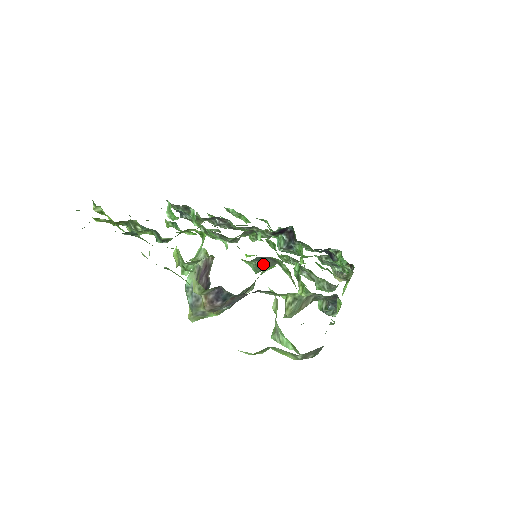
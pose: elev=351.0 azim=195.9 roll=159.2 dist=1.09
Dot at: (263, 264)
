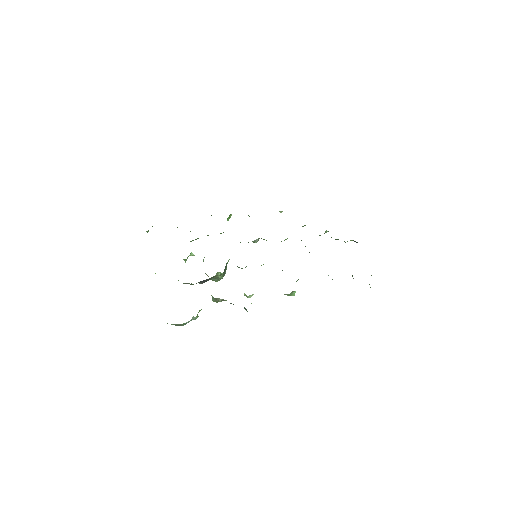
Dot at: (237, 266)
